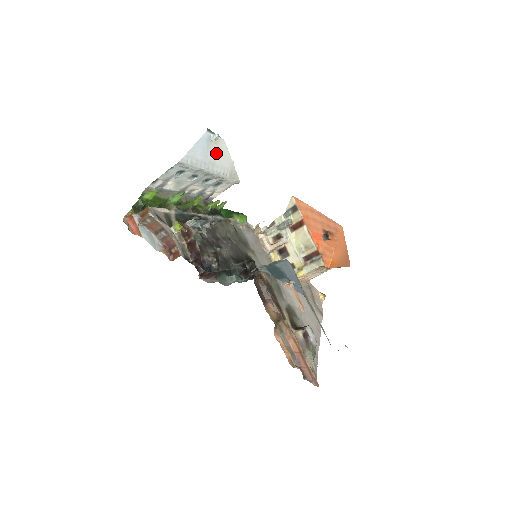
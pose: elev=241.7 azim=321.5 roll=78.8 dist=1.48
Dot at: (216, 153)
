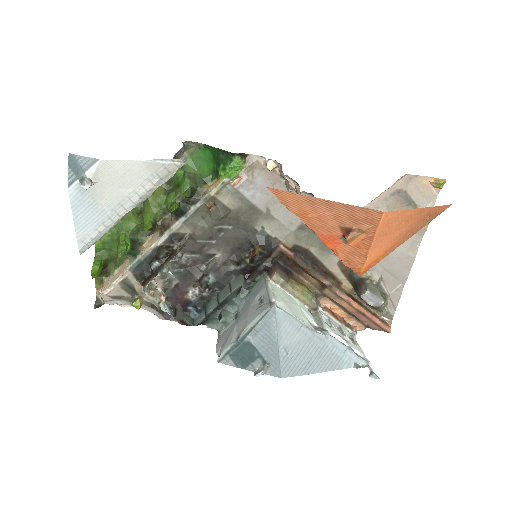
Dot at: (110, 188)
